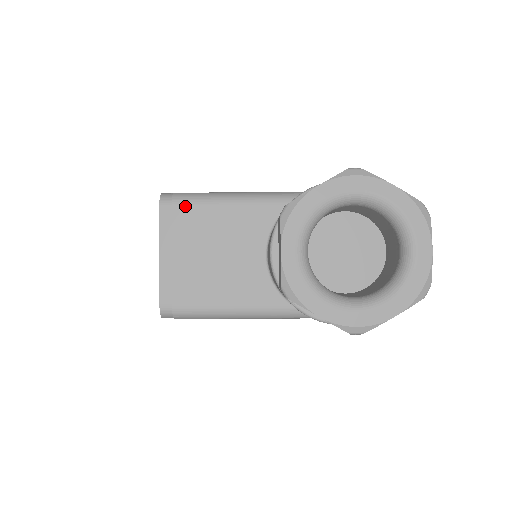
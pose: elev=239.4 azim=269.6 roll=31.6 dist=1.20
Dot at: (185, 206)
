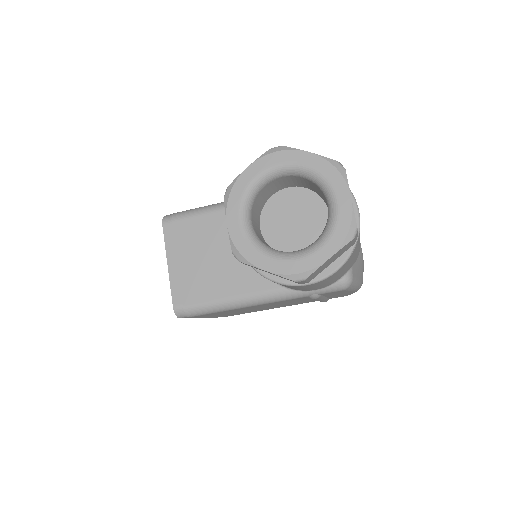
Dot at: (182, 221)
